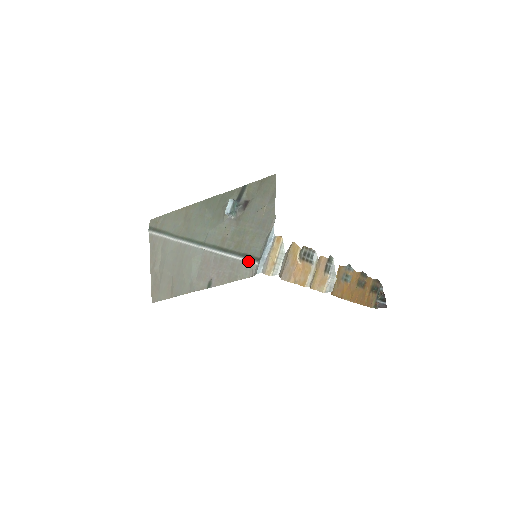
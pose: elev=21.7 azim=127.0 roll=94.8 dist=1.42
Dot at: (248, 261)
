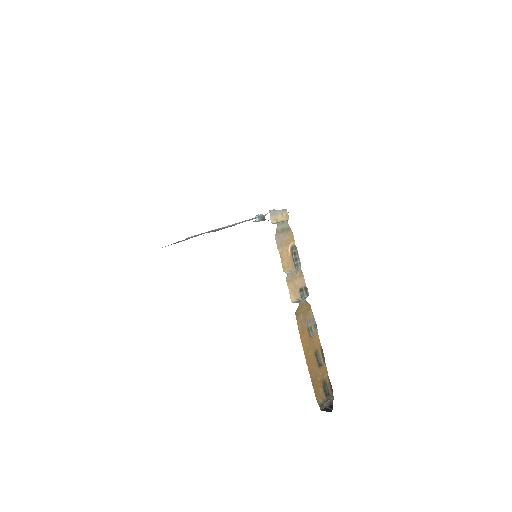
Dot at: (261, 216)
